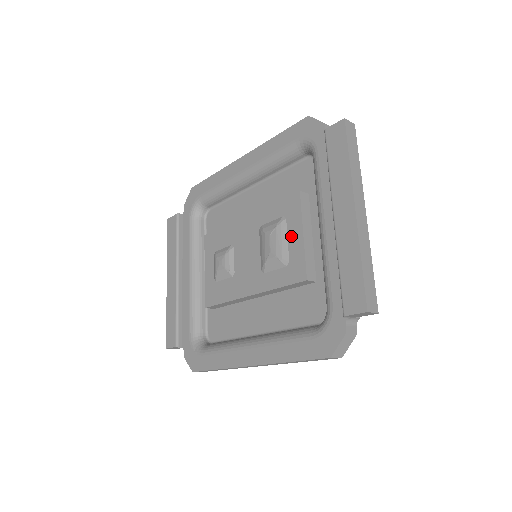
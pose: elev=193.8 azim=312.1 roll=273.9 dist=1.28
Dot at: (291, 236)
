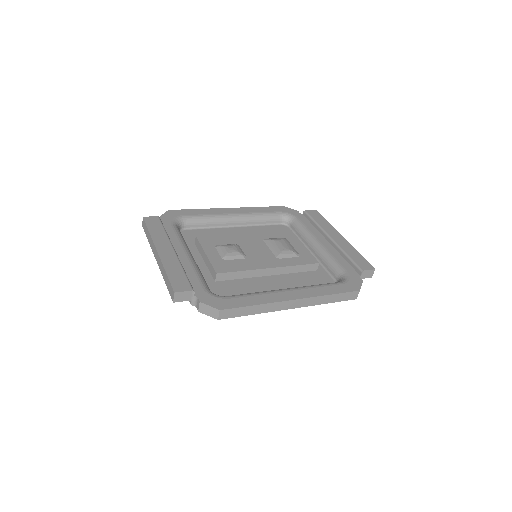
Dot at: (295, 245)
